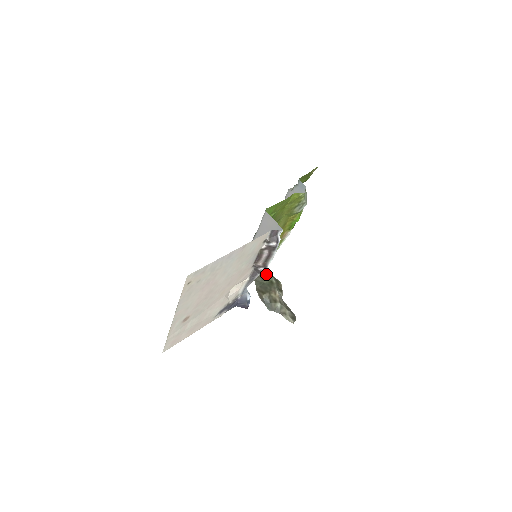
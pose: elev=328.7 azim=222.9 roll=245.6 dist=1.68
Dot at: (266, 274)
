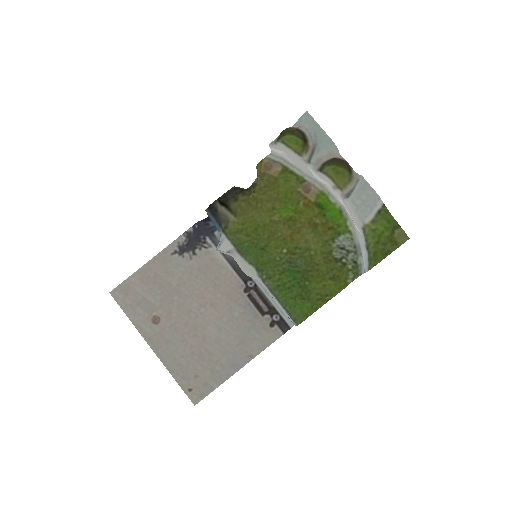
Dot at: occluded
